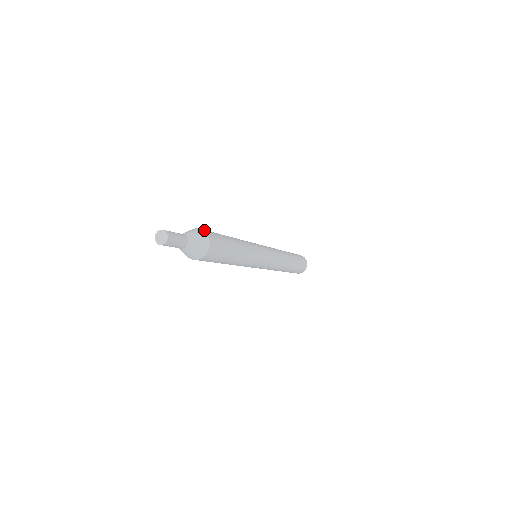
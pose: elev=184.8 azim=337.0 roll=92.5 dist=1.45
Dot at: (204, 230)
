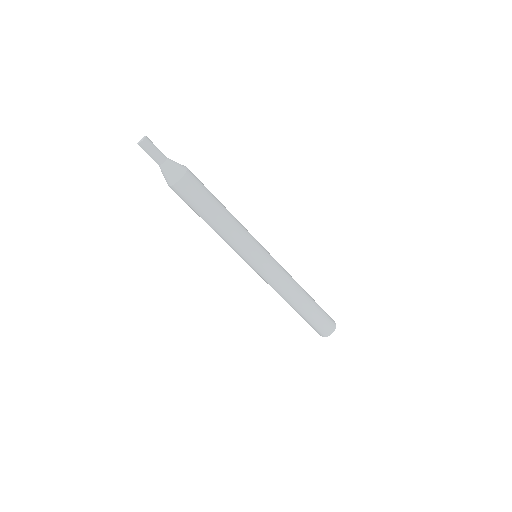
Dot at: occluded
